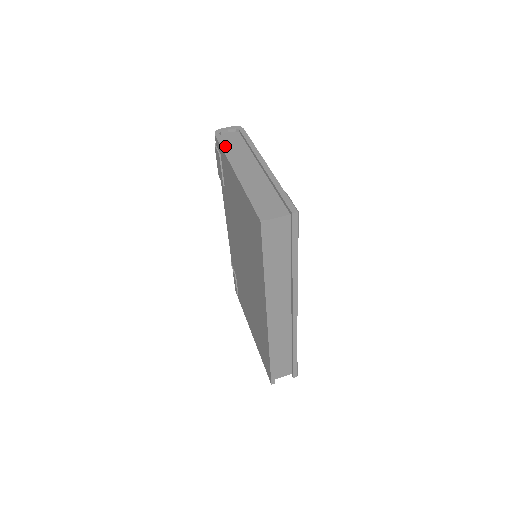
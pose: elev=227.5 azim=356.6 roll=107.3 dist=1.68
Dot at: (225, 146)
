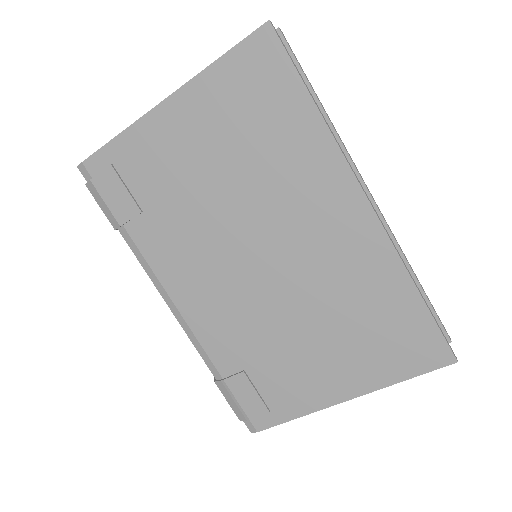
Dot at: (114, 139)
